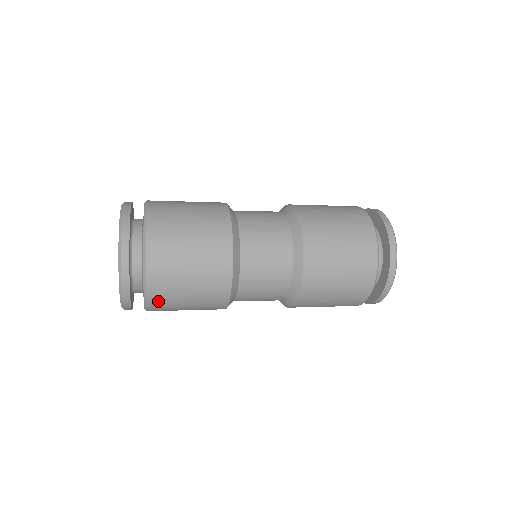
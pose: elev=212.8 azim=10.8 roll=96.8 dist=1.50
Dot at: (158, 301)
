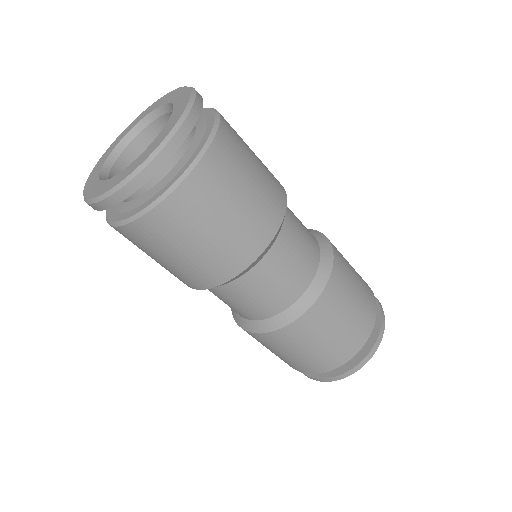
Dot at: (139, 233)
